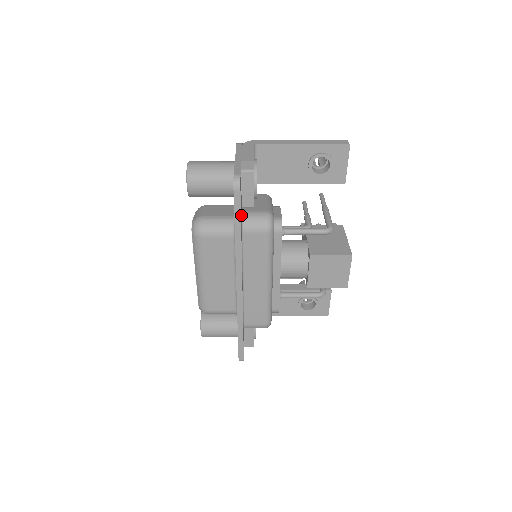
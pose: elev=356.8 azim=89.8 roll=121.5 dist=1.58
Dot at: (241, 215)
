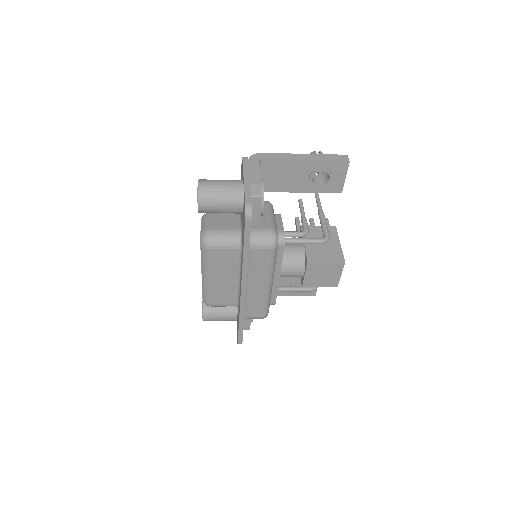
Dot at: occluded
